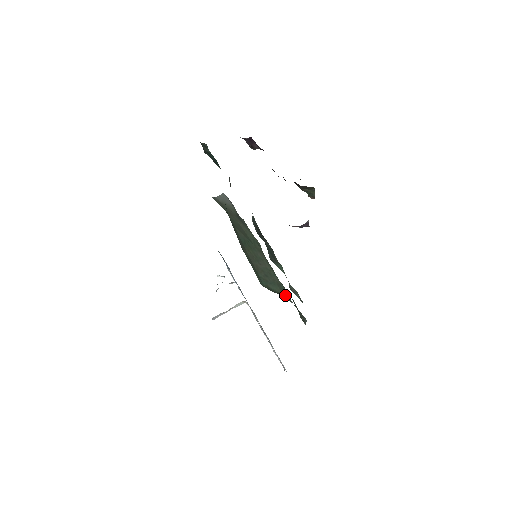
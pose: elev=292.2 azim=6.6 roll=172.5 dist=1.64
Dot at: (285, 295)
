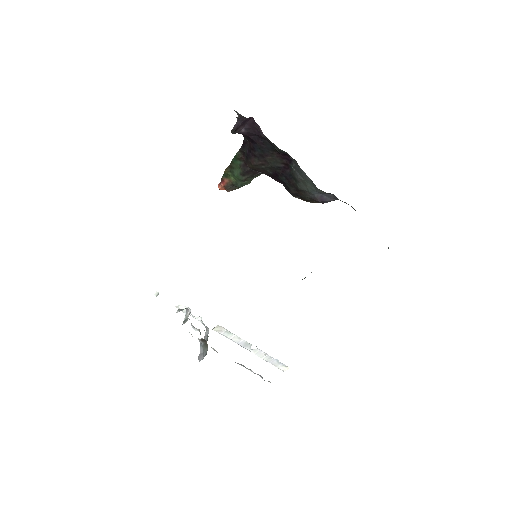
Dot at: occluded
